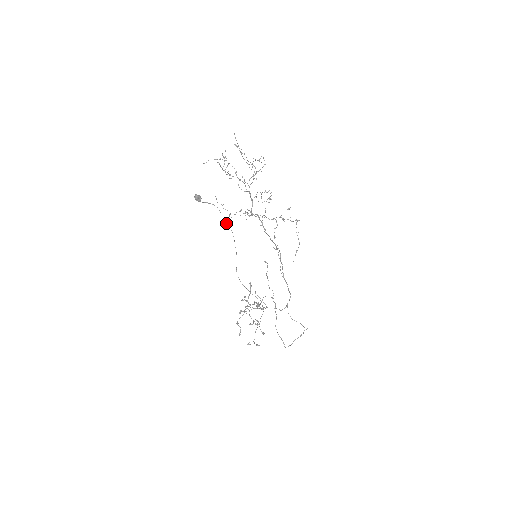
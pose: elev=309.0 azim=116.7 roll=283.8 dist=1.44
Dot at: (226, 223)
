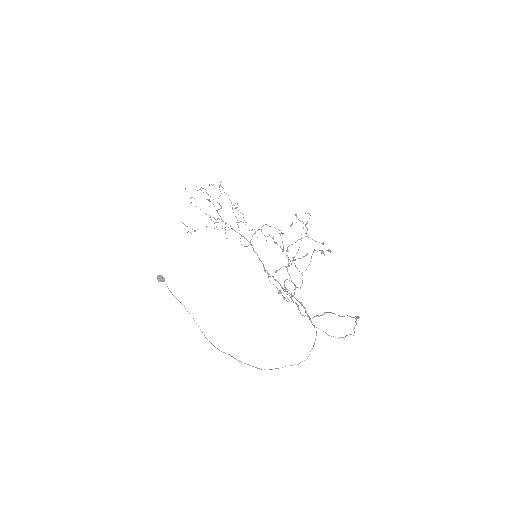
Dot at: occluded
